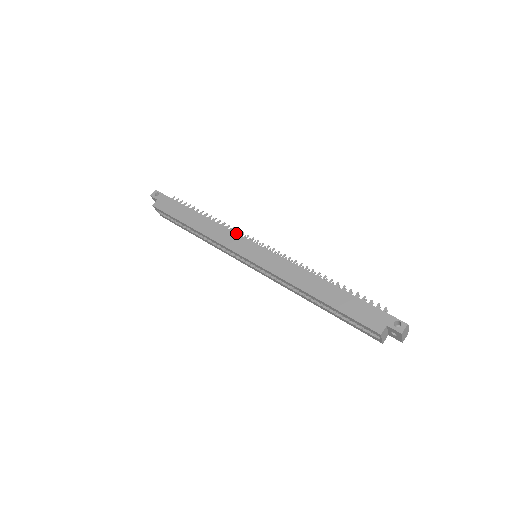
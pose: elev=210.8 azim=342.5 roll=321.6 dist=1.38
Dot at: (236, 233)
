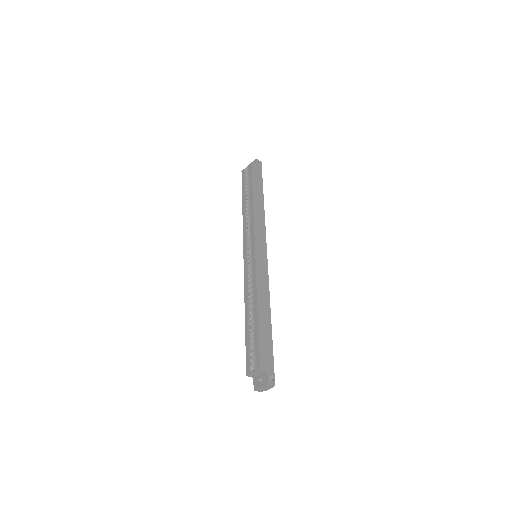
Dot at: occluded
